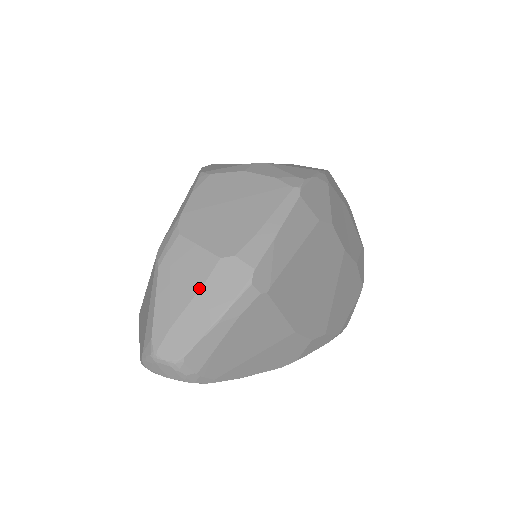
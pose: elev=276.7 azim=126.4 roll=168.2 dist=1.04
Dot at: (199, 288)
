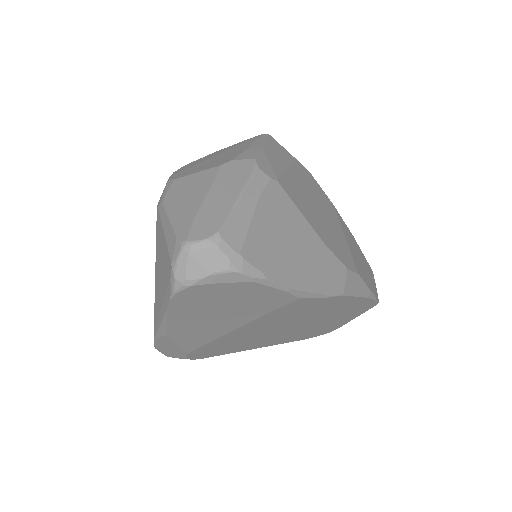
Dot at: (209, 187)
